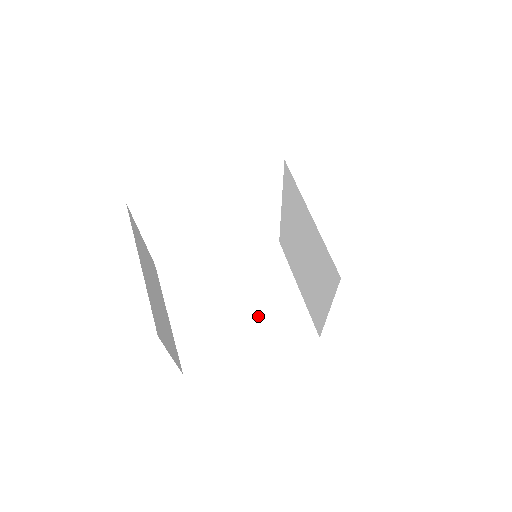
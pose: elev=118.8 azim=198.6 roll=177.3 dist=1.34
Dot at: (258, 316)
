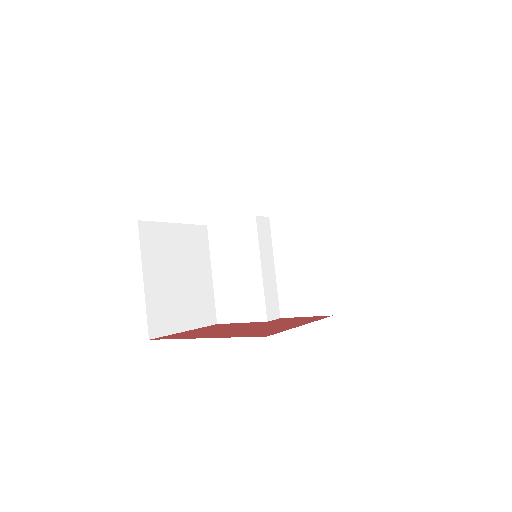
Dot at: (288, 281)
